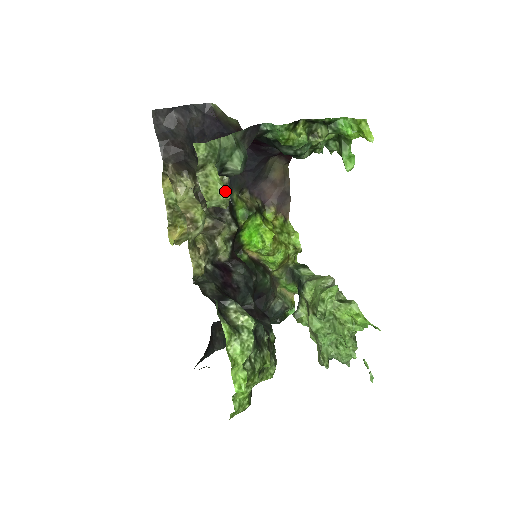
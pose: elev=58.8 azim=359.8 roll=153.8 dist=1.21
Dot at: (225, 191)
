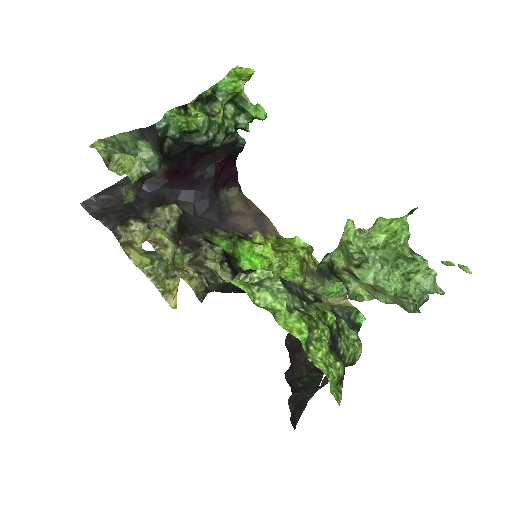
Dot at: (137, 157)
